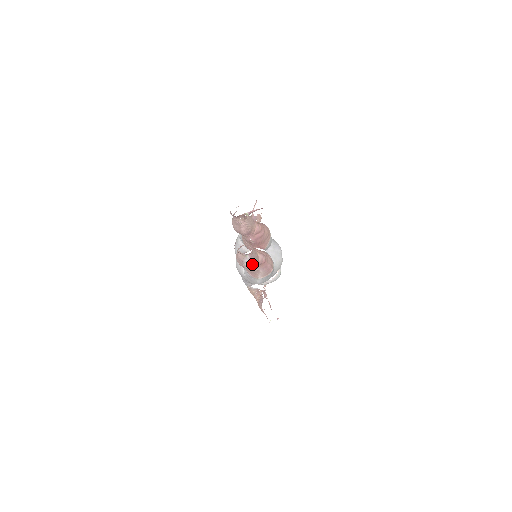
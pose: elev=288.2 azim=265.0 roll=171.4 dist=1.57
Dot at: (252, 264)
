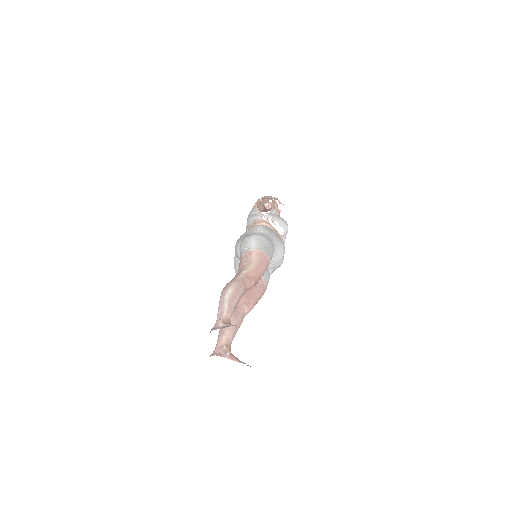
Dot at: occluded
